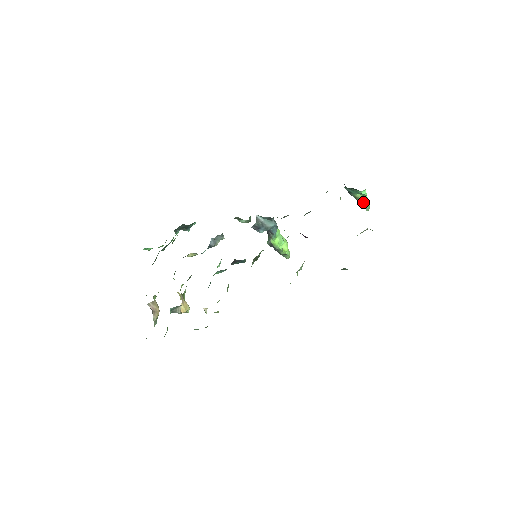
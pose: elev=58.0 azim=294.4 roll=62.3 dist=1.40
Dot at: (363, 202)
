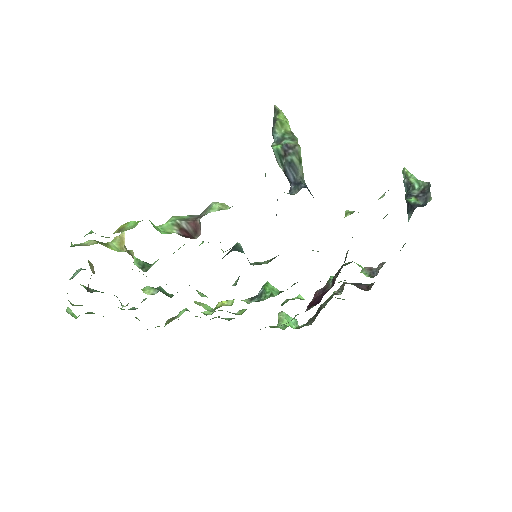
Dot at: occluded
